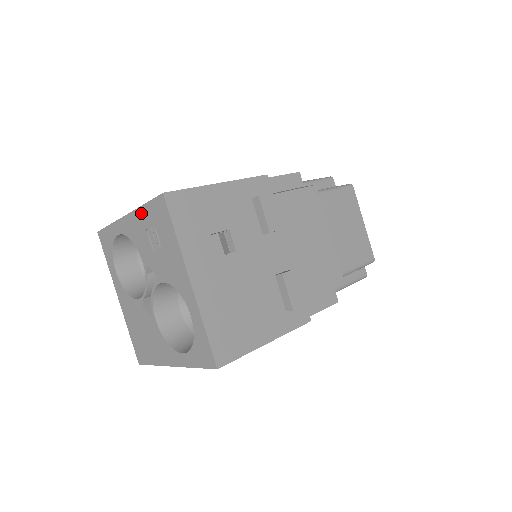
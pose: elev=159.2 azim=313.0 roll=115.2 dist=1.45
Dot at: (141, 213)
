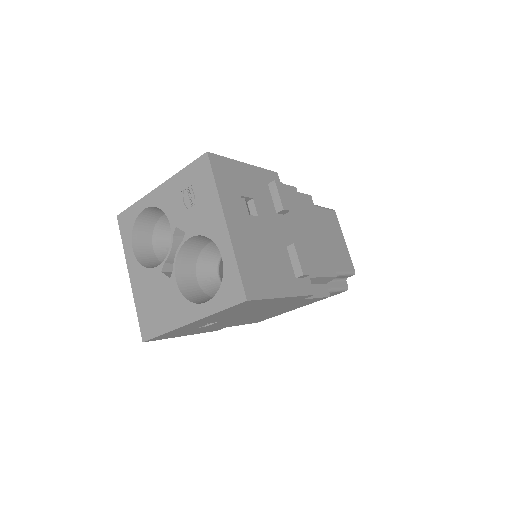
Dot at: (178, 178)
